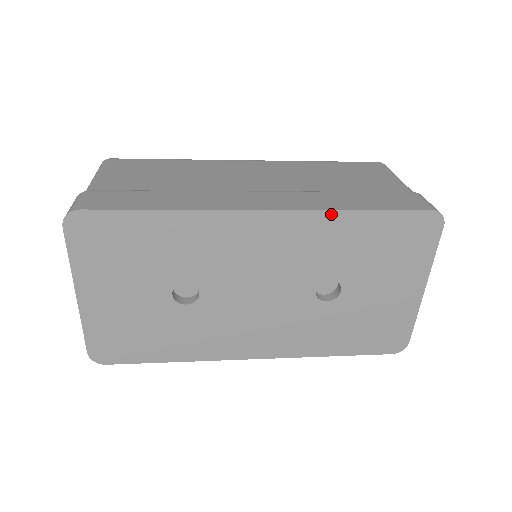
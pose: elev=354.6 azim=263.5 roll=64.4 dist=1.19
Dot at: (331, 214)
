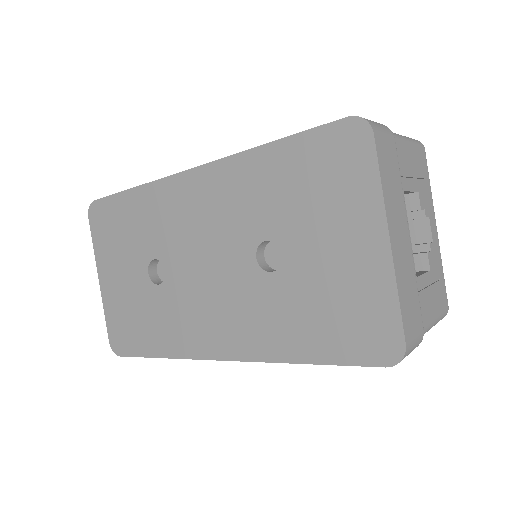
Dot at: (244, 156)
